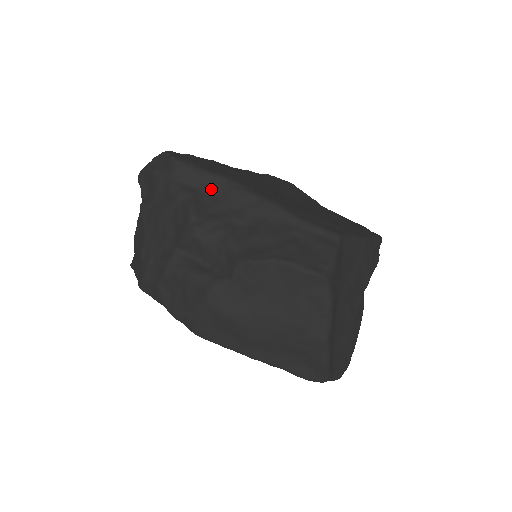
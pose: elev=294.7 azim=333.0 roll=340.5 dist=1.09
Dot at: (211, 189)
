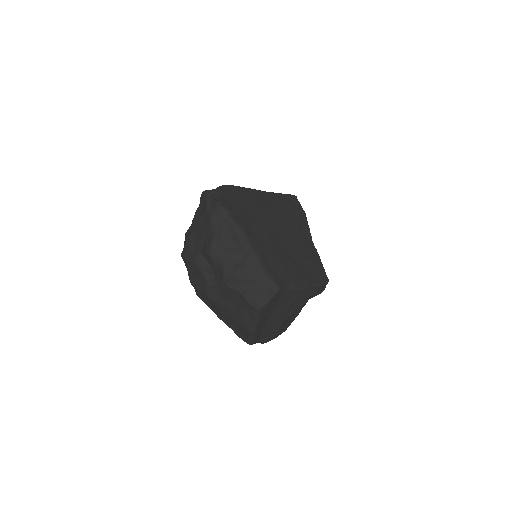
Dot at: (229, 230)
